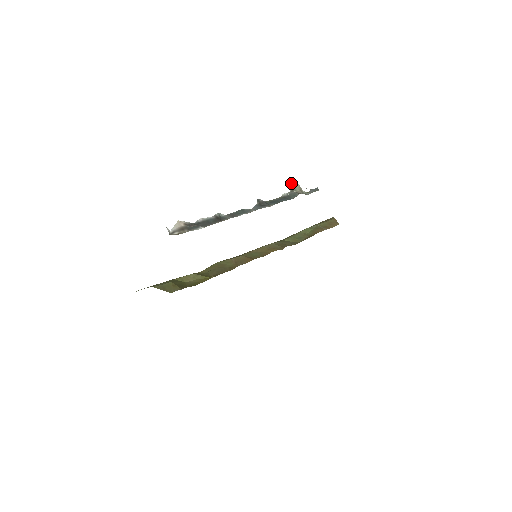
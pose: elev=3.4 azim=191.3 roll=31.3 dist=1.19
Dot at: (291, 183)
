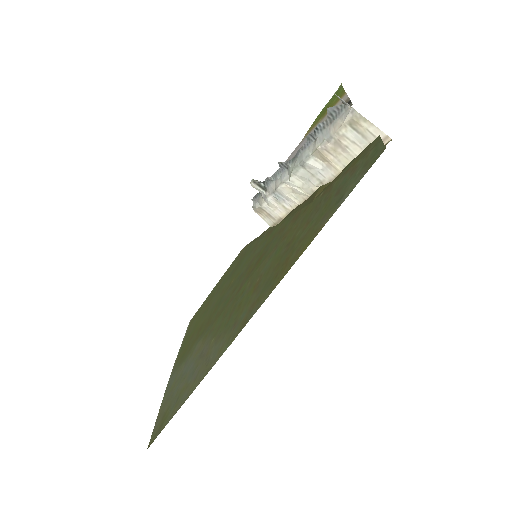
Dot at: occluded
